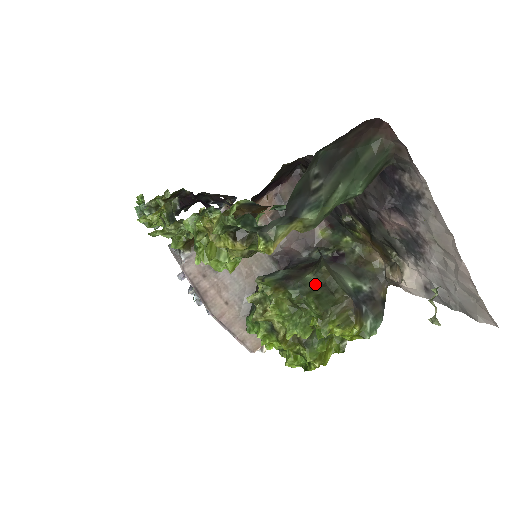
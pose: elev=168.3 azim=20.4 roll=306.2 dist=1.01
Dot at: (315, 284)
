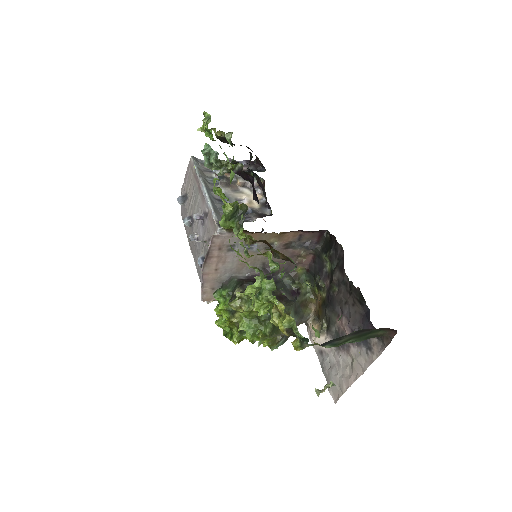
Dot at: occluded
